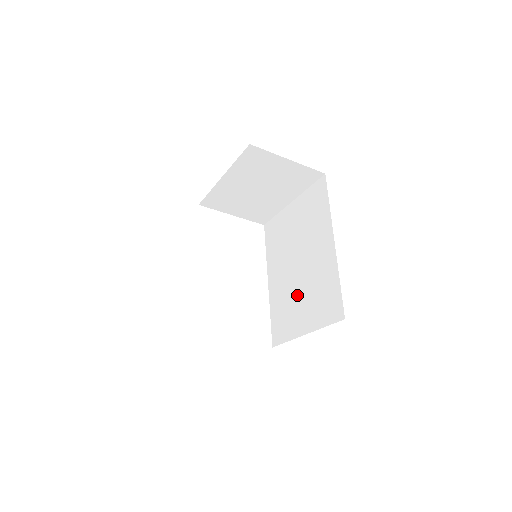
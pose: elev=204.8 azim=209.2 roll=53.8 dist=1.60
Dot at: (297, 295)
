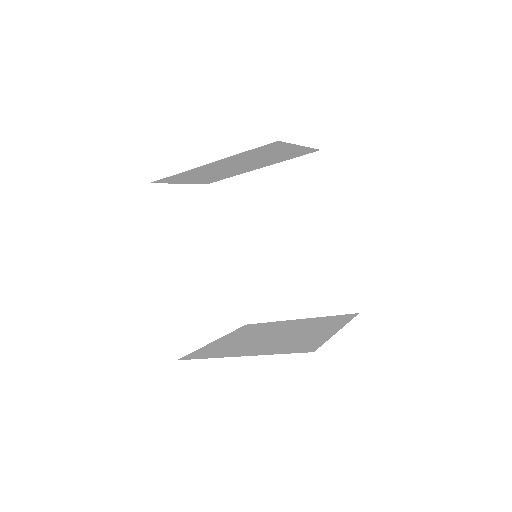
Dot at: (283, 278)
